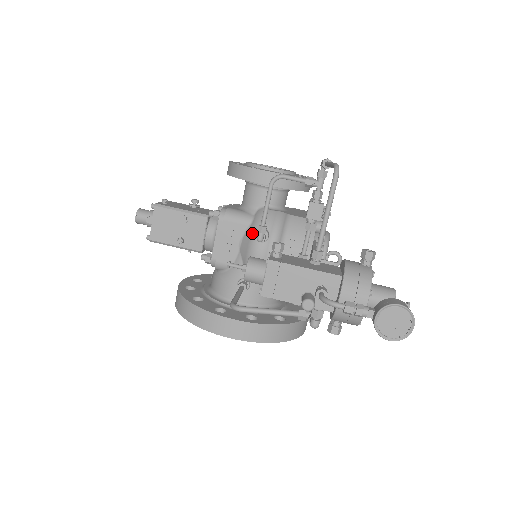
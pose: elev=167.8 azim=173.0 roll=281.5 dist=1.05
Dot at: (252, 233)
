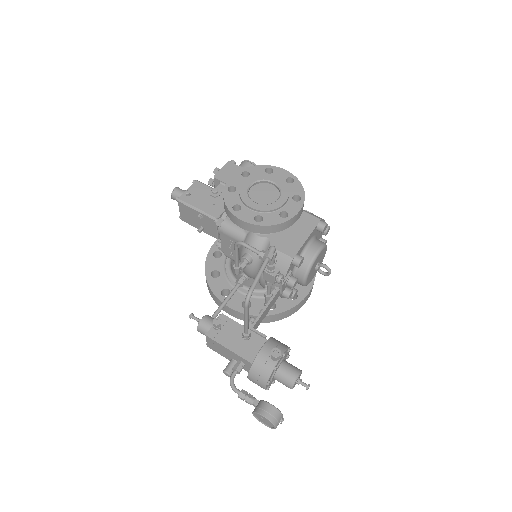
Dot at: (241, 253)
